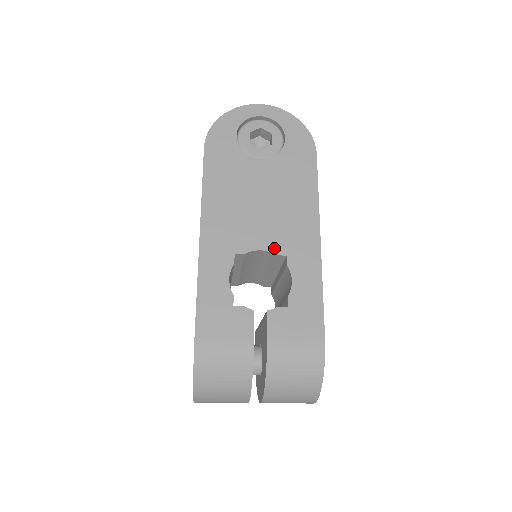
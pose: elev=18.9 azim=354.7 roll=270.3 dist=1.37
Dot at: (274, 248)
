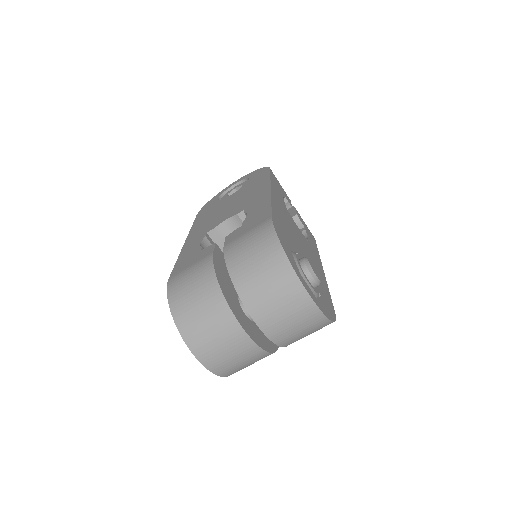
Dot at: (235, 213)
